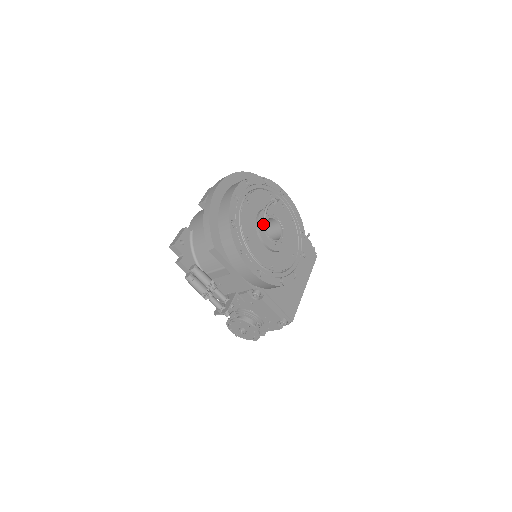
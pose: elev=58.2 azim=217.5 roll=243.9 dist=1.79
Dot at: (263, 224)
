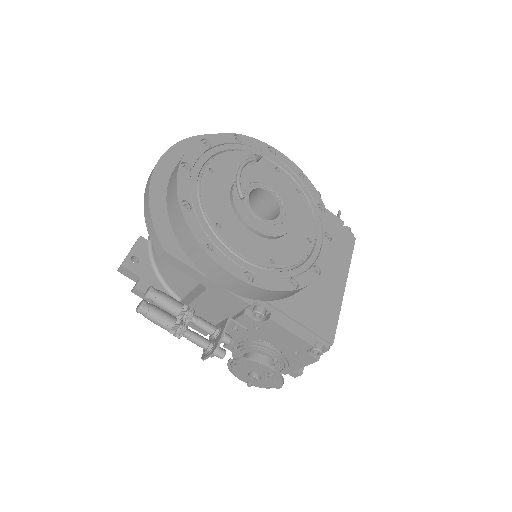
Dot at: (243, 199)
